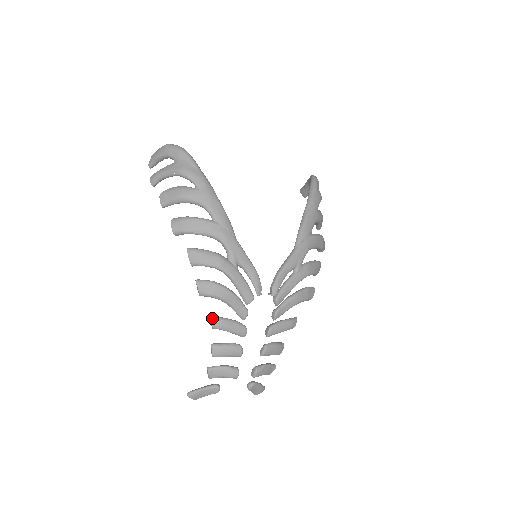
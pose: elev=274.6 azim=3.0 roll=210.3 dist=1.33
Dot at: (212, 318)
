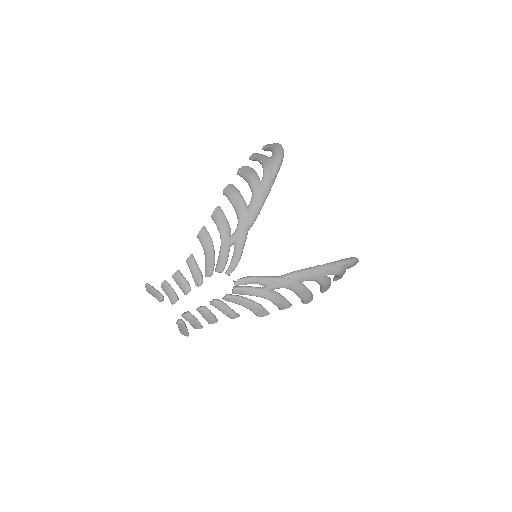
Dot at: (191, 255)
